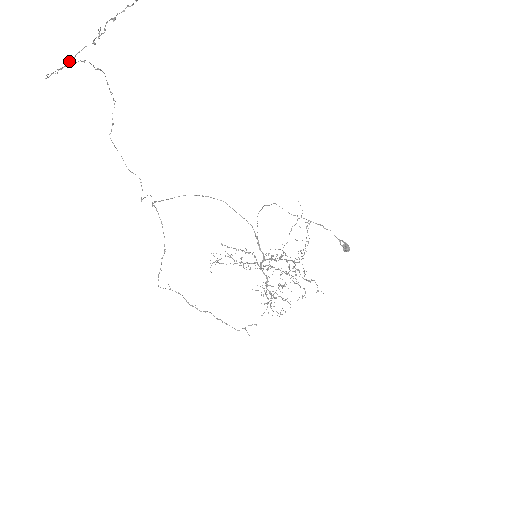
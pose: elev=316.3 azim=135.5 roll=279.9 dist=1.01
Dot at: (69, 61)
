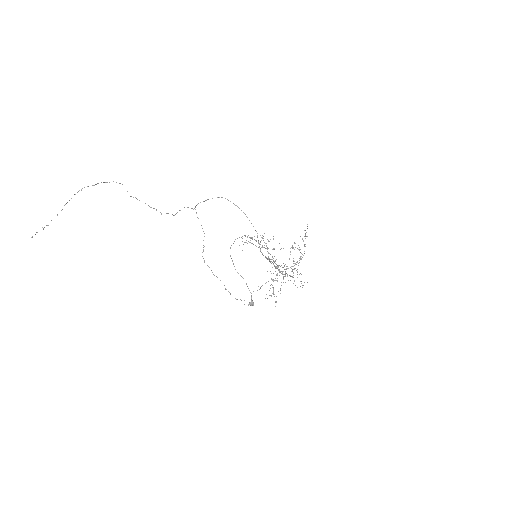
Dot at: (57, 215)
